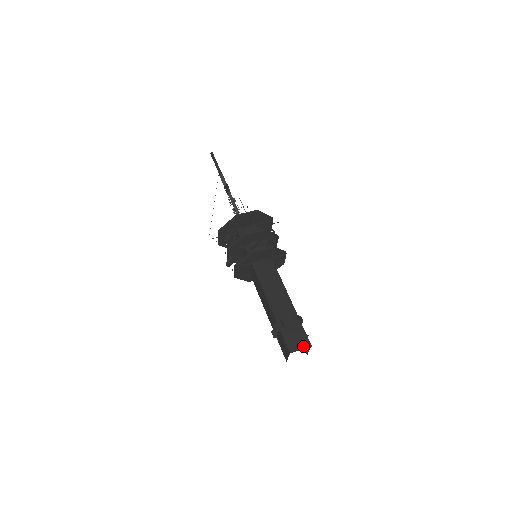
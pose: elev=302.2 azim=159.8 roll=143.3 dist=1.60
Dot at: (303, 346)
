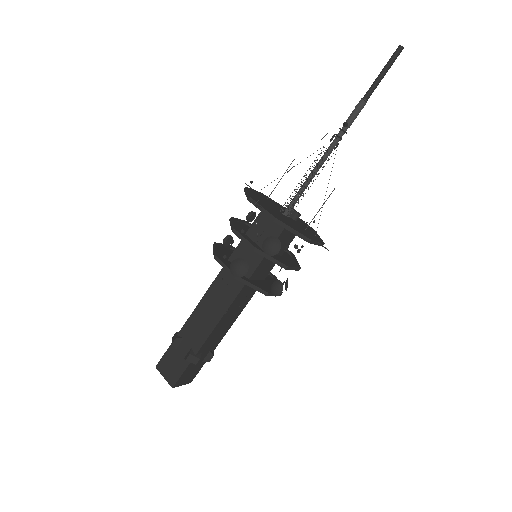
Dot at: (187, 382)
